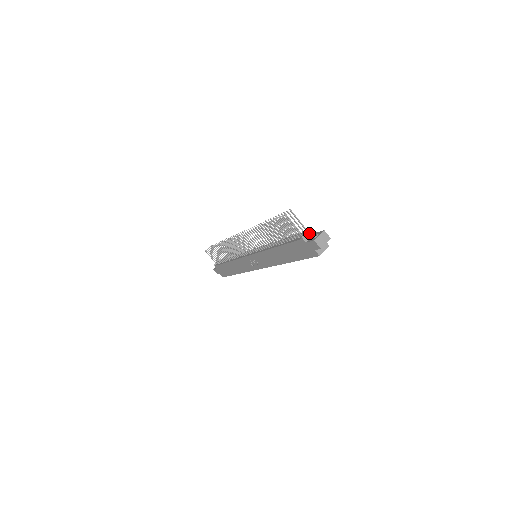
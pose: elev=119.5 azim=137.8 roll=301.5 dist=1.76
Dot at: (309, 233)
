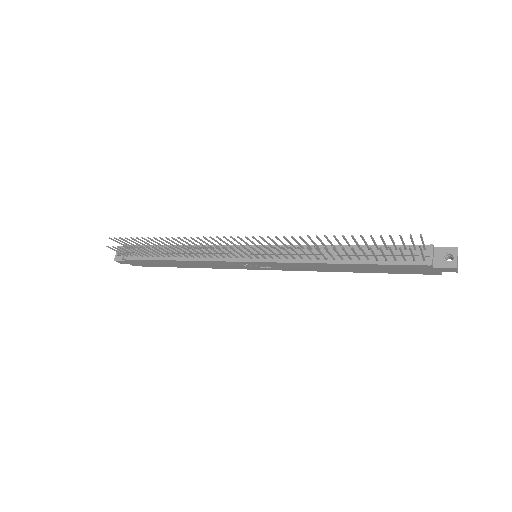
Dot at: (433, 253)
